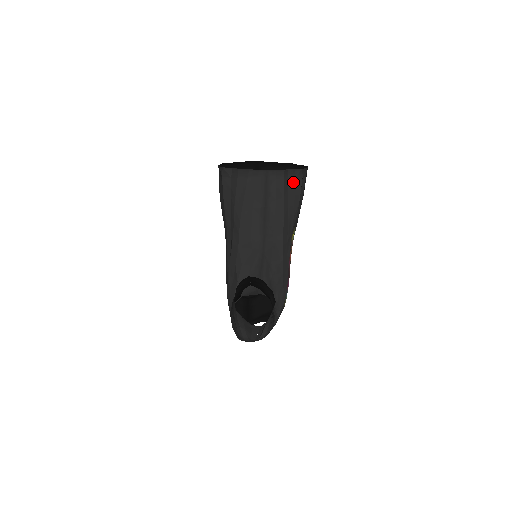
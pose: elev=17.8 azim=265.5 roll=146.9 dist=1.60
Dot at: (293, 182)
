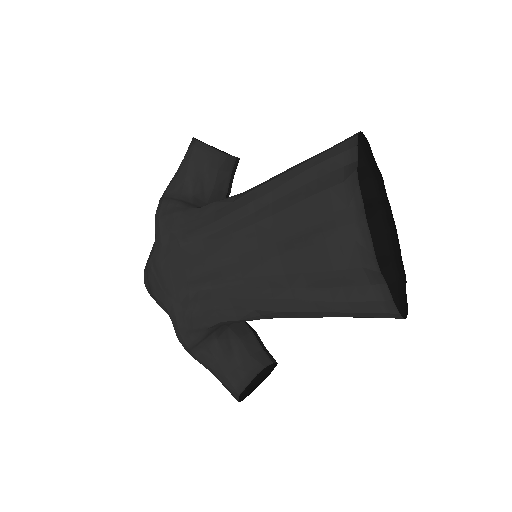
Dot at: occluded
